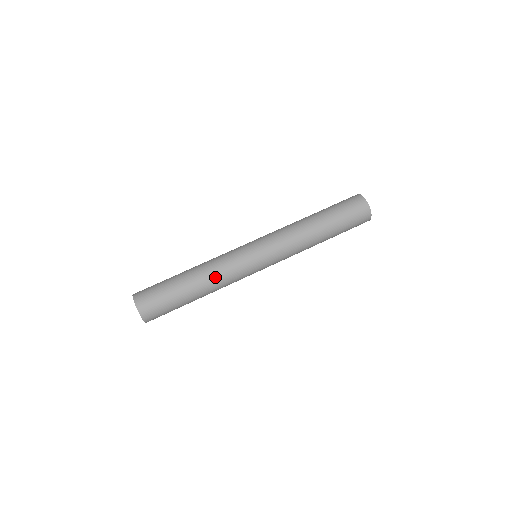
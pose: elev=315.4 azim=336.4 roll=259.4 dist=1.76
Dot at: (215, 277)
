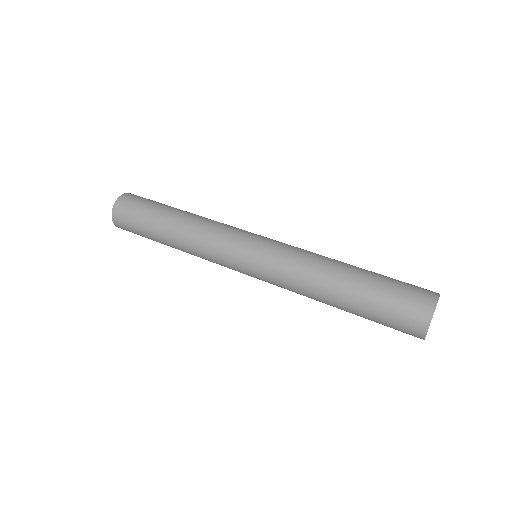
Dot at: (198, 225)
